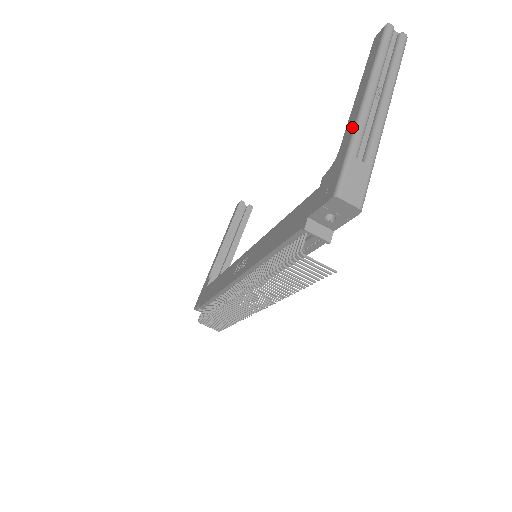
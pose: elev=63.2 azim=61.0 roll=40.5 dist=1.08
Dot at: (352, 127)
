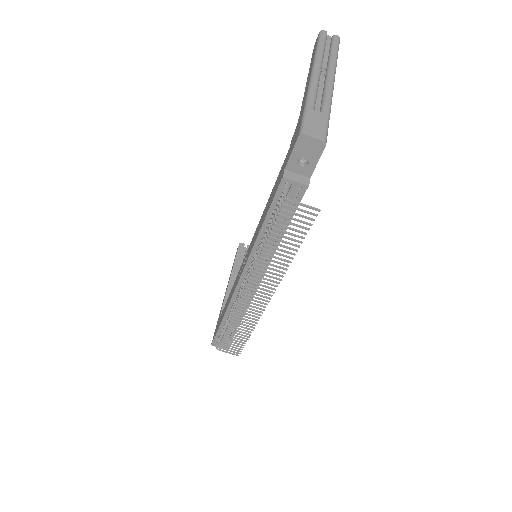
Dot at: (306, 94)
